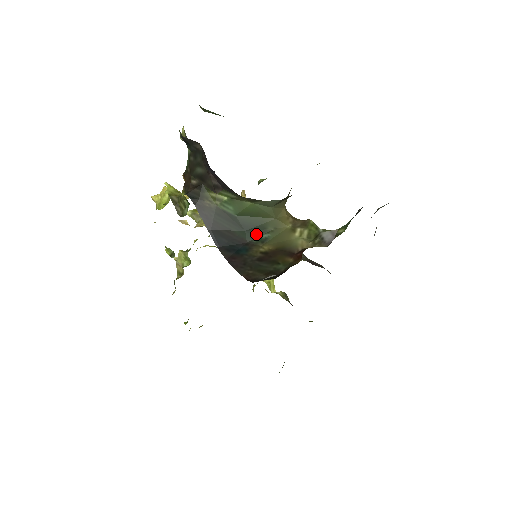
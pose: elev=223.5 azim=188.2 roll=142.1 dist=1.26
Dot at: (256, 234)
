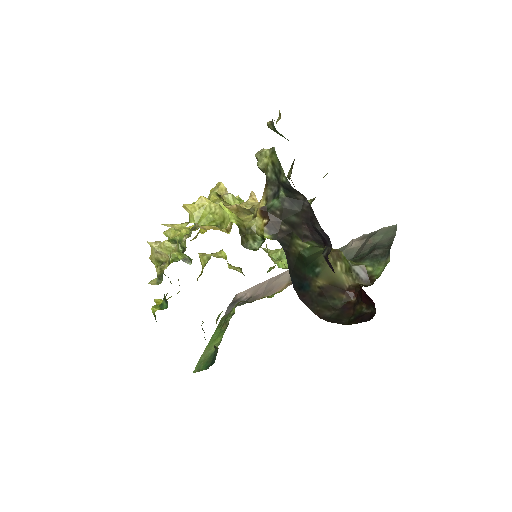
Dot at: (312, 269)
